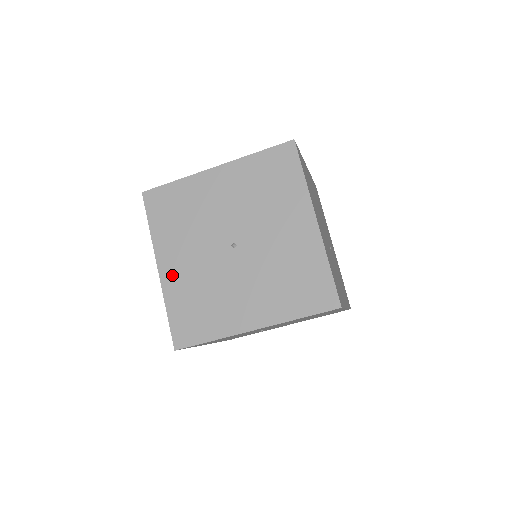
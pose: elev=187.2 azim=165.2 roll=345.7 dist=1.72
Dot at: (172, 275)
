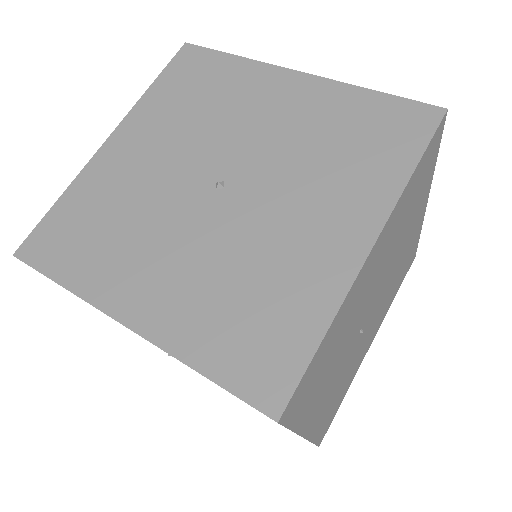
Dot at: (112, 160)
